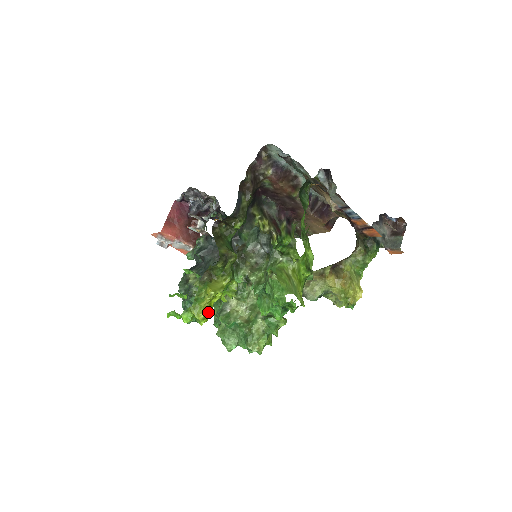
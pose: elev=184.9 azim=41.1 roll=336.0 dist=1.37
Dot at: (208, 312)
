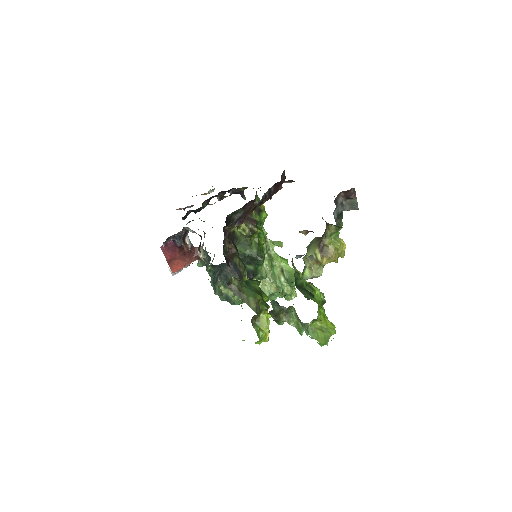
Dot at: occluded
